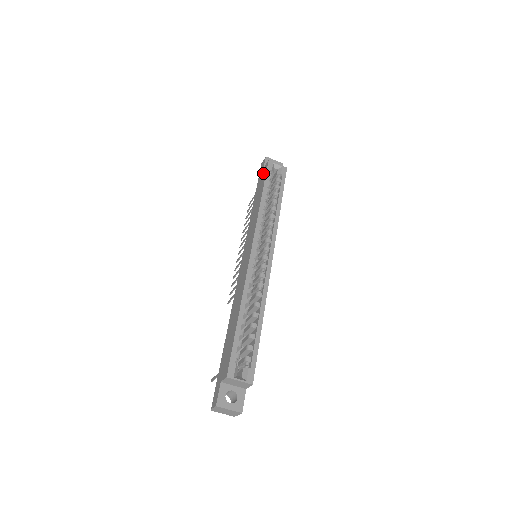
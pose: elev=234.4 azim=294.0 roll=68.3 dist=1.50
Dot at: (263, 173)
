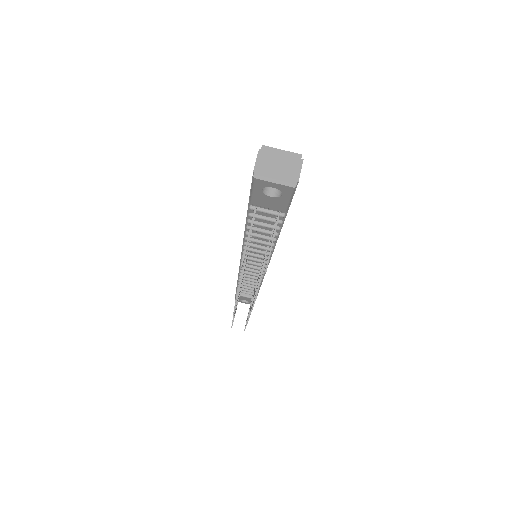
Dot at: occluded
